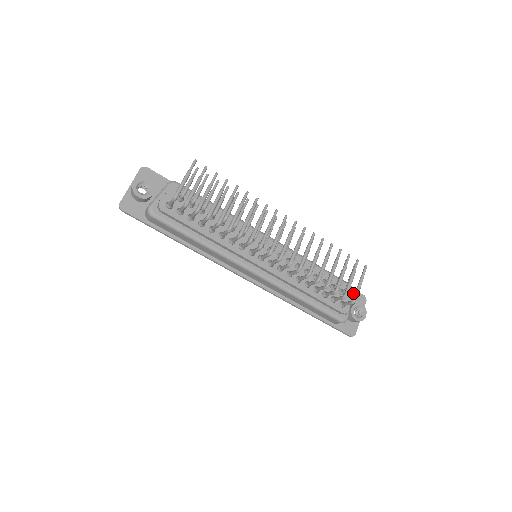
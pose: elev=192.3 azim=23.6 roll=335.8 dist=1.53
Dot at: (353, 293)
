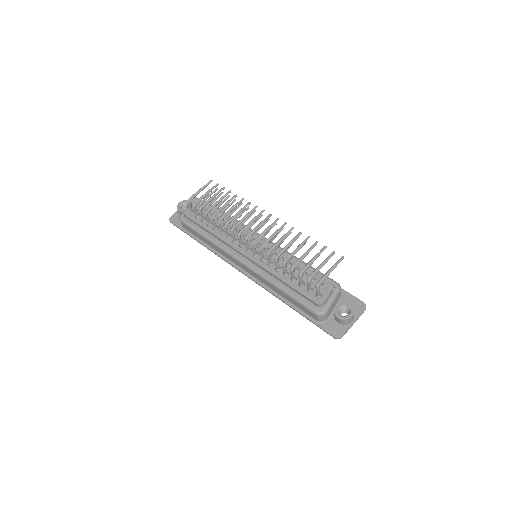
Dot at: (350, 298)
